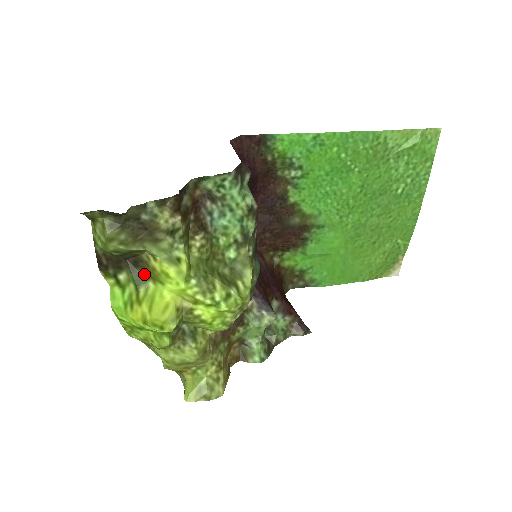
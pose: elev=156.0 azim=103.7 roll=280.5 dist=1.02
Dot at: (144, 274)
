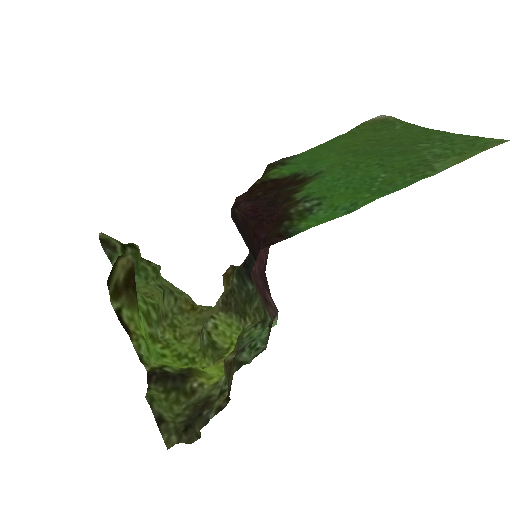
Dot at: (188, 370)
